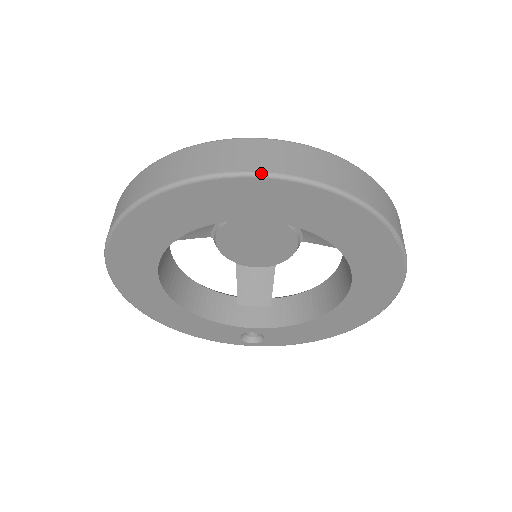
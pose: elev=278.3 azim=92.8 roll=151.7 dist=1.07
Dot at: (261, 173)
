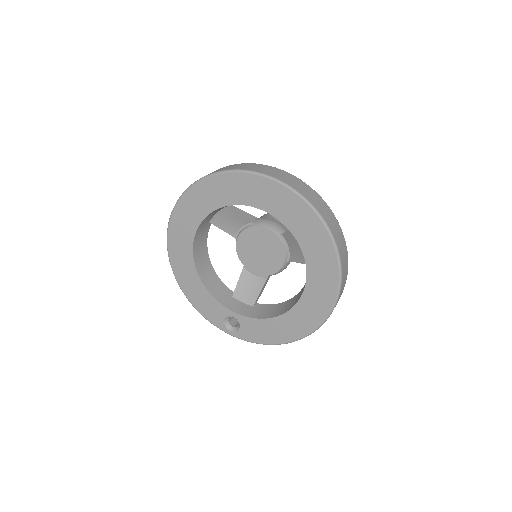
Dot at: (271, 177)
